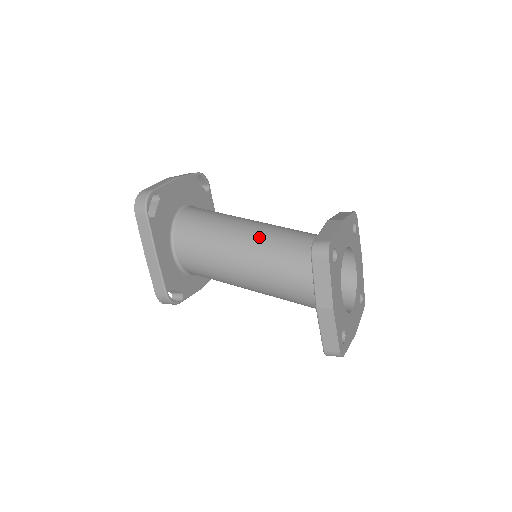
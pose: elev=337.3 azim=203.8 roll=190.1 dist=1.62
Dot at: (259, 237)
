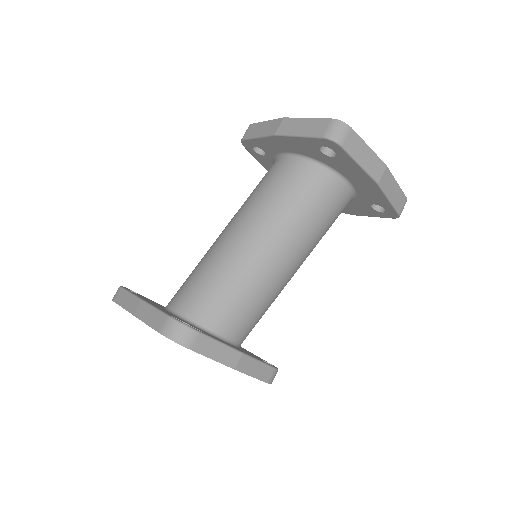
Dot at: occluded
